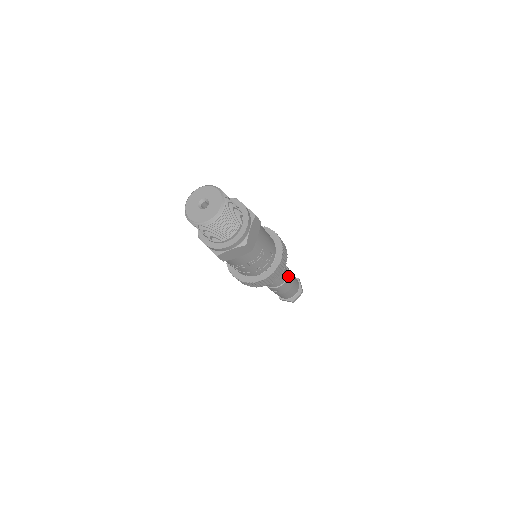
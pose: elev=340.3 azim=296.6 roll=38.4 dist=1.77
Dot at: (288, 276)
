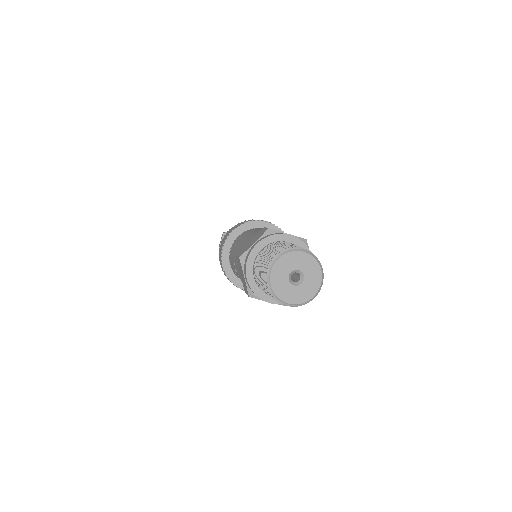
Dot at: occluded
